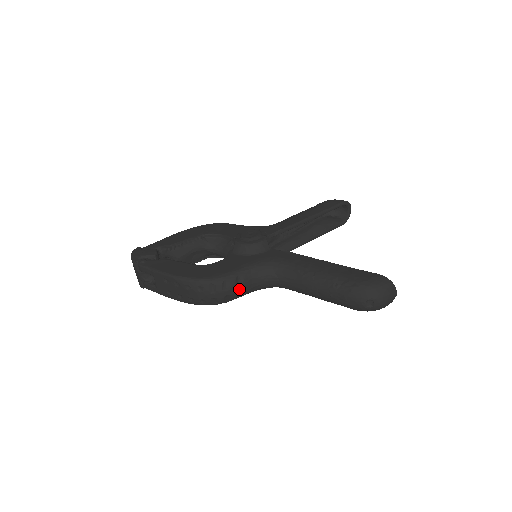
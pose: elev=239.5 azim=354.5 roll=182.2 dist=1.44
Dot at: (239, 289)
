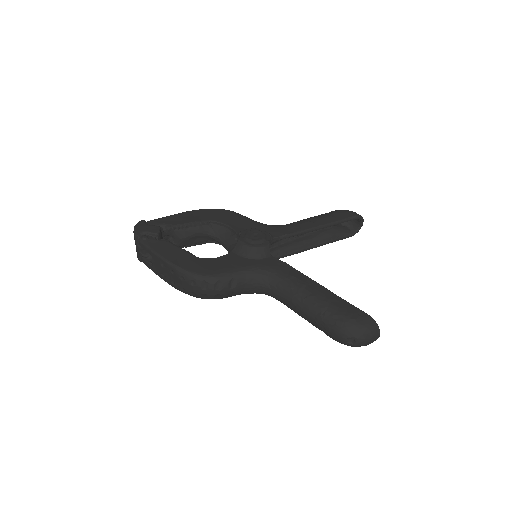
Dot at: (231, 291)
